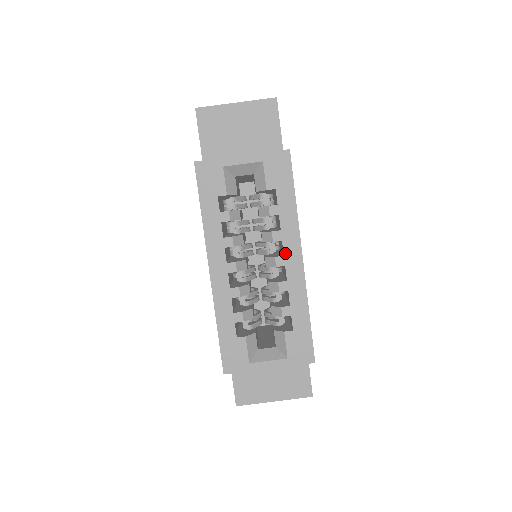
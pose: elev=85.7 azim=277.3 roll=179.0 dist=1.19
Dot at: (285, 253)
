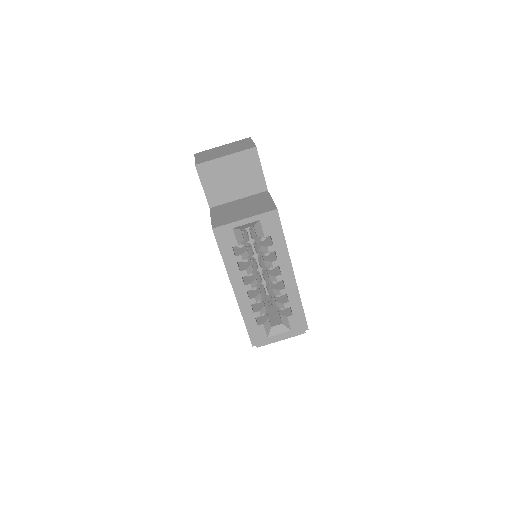
Dot at: (282, 273)
